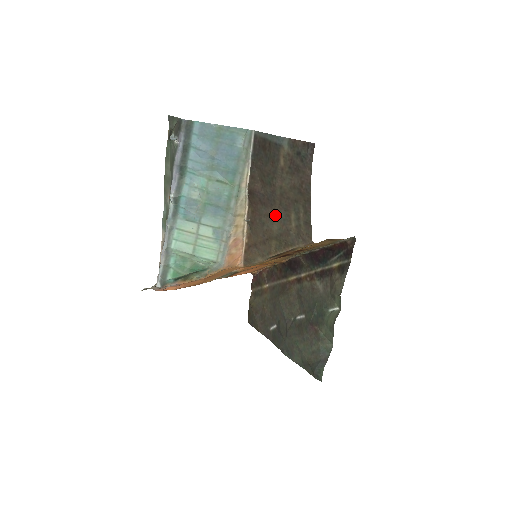
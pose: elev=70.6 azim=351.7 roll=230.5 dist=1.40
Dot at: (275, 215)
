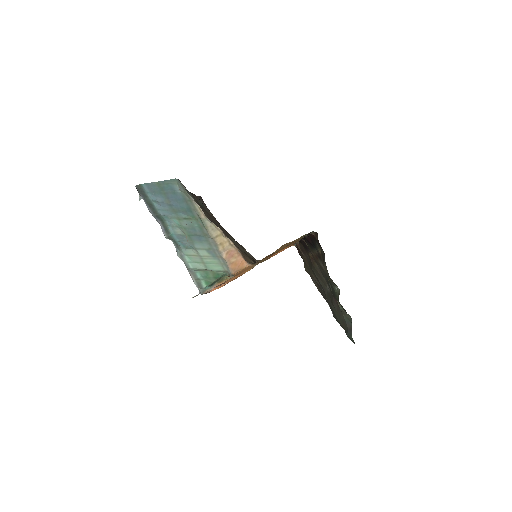
Dot at: occluded
